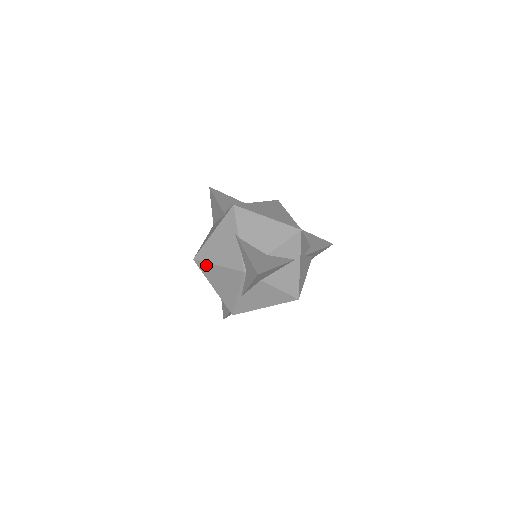
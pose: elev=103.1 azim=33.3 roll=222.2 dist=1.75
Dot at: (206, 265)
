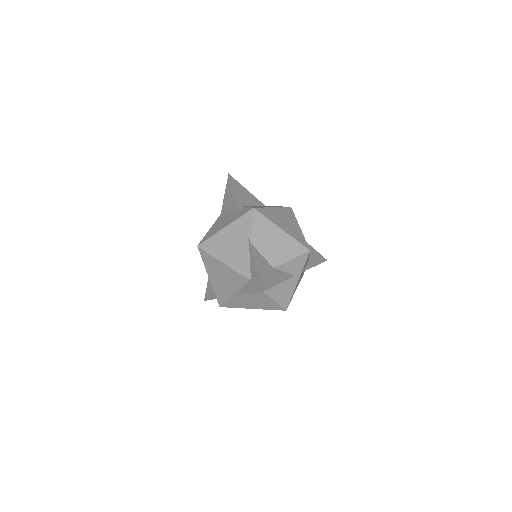
Dot at: (209, 257)
